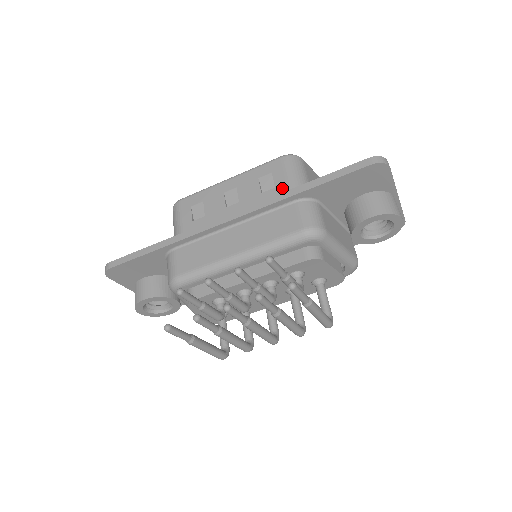
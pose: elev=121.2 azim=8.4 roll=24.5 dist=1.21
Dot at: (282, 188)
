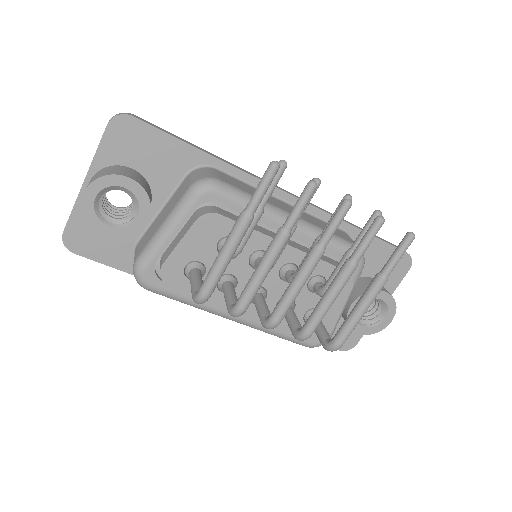
Dot at: occluded
